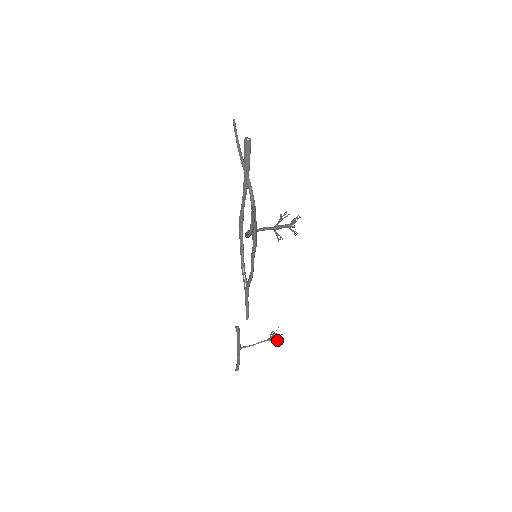
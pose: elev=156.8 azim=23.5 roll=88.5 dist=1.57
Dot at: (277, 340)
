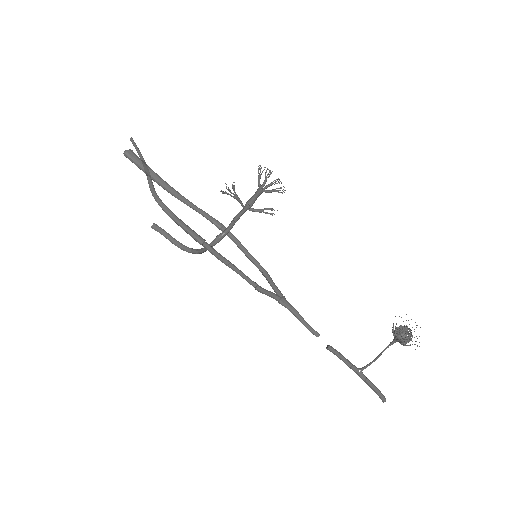
Dot at: (397, 339)
